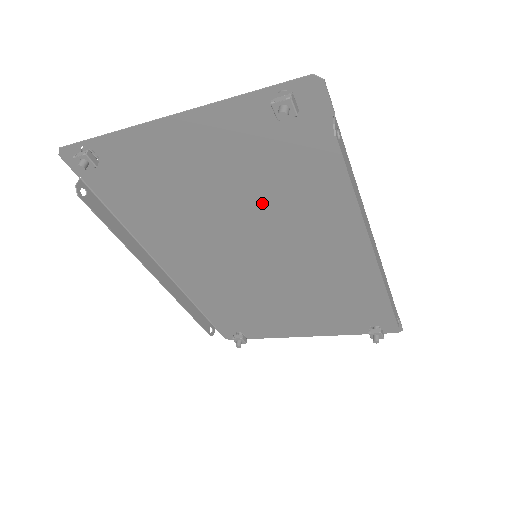
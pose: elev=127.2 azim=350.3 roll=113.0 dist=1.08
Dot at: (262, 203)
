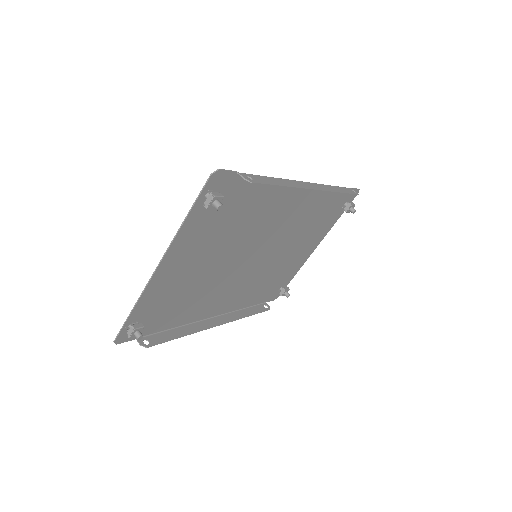
Dot at: (237, 237)
